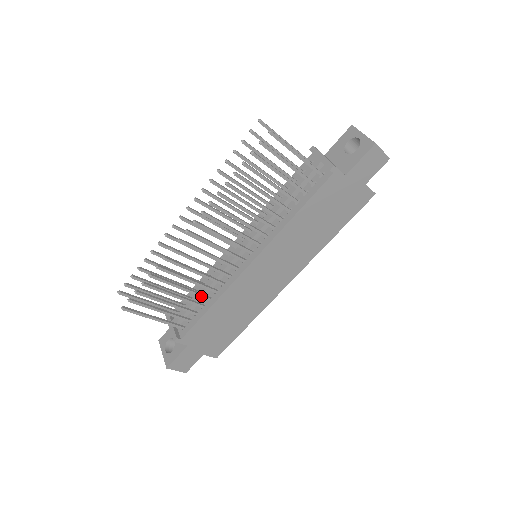
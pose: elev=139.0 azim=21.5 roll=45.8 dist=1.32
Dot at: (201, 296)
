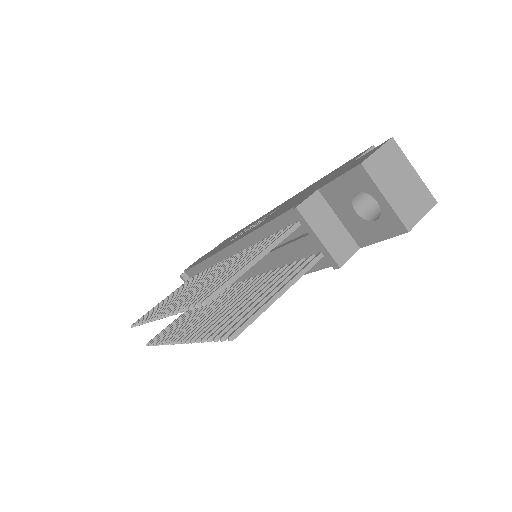
Dot at: occluded
